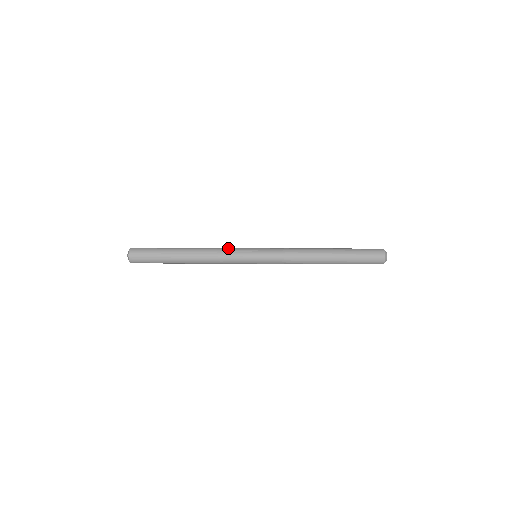
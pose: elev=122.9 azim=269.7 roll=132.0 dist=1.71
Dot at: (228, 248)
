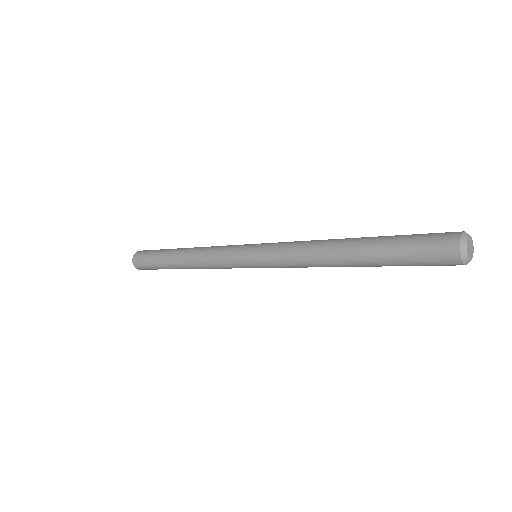
Dot at: occluded
